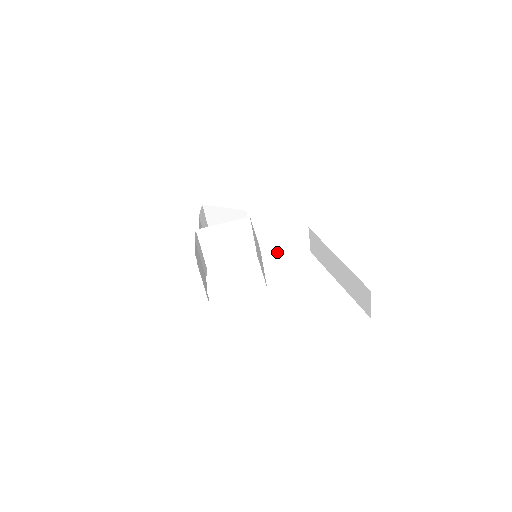
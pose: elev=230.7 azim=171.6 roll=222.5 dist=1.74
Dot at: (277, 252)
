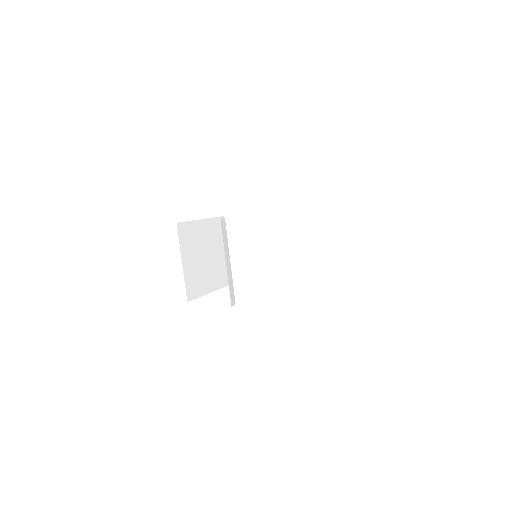
Dot at: occluded
